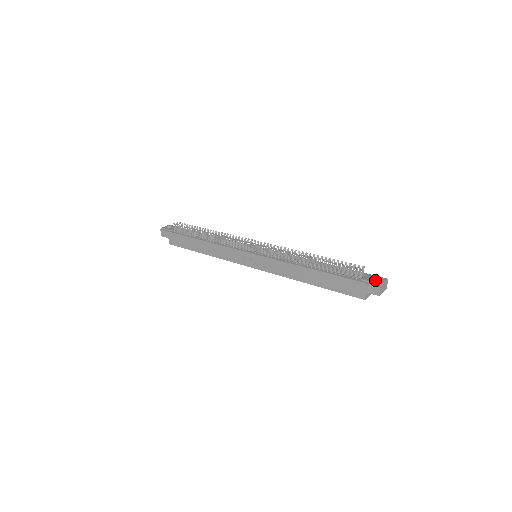
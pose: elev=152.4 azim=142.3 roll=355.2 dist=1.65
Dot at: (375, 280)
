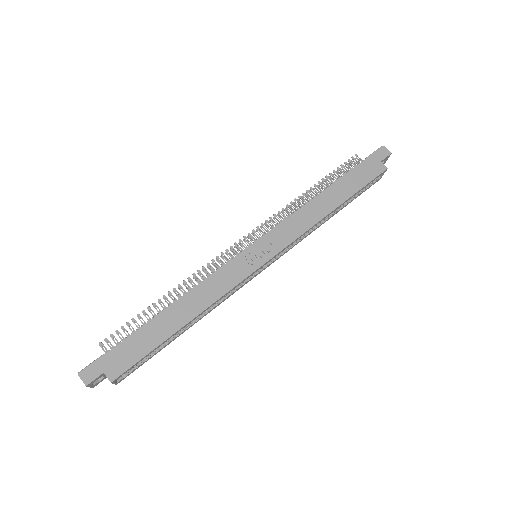
Dot at: occluded
